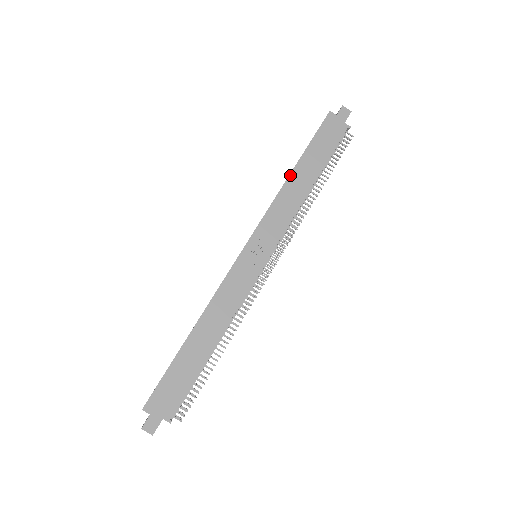
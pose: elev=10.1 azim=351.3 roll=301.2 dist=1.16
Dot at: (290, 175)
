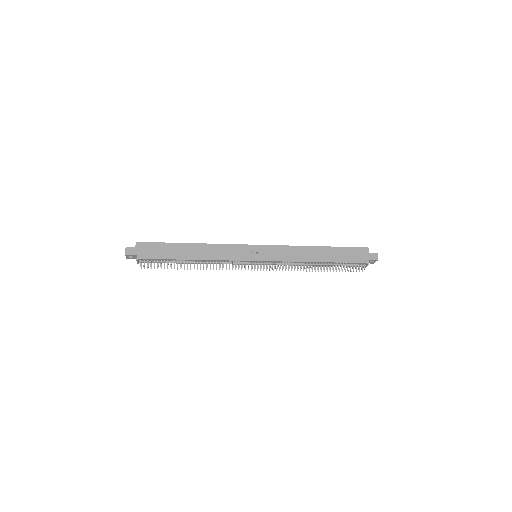
Dot at: (314, 246)
